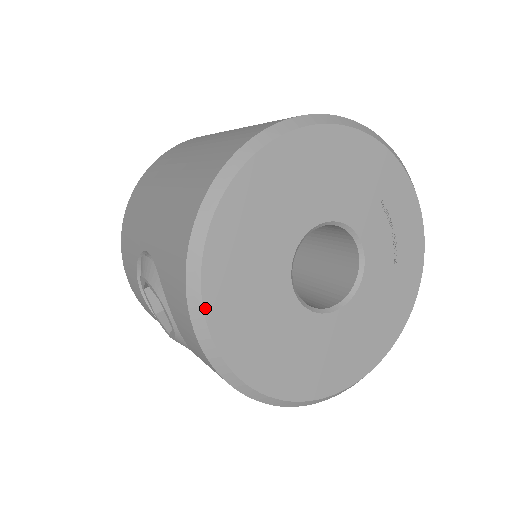
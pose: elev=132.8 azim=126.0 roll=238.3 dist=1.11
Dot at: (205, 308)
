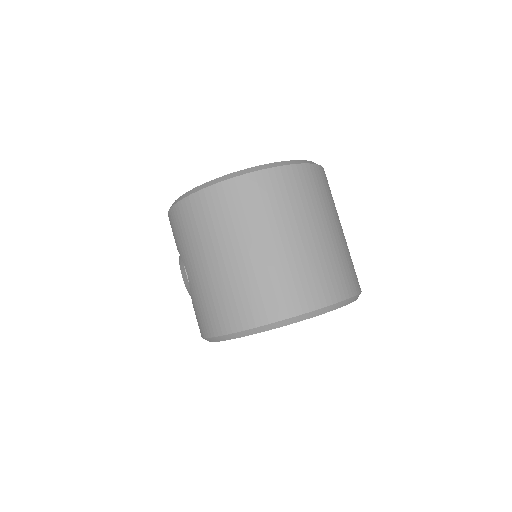
Dot at: occluded
